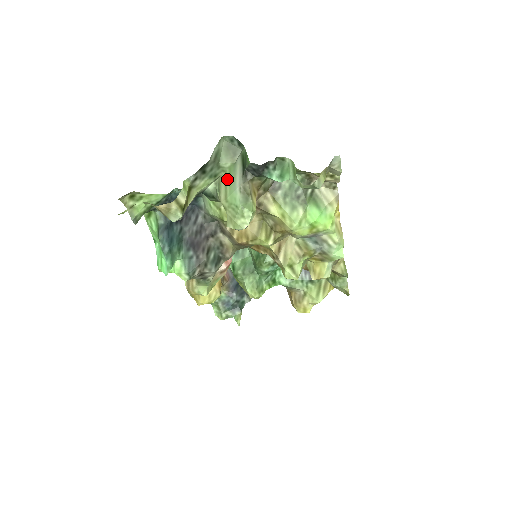
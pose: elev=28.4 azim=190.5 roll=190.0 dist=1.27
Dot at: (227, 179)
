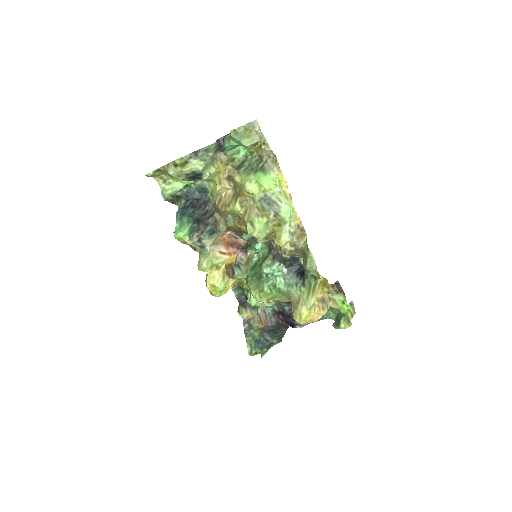
Dot at: occluded
